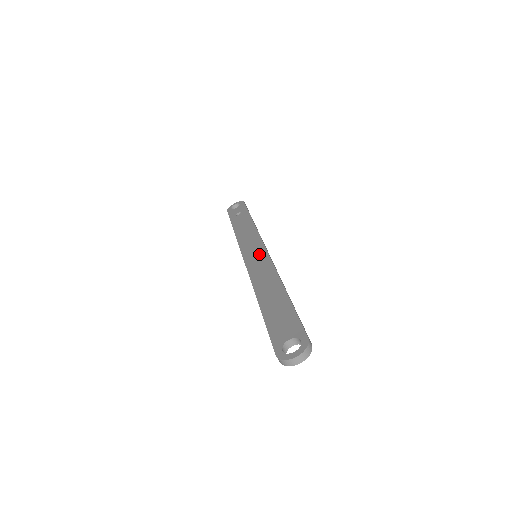
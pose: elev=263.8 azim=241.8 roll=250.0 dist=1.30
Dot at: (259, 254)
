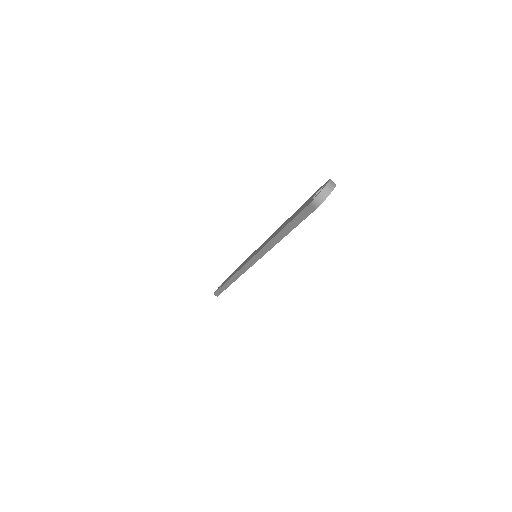
Dot at: (257, 249)
